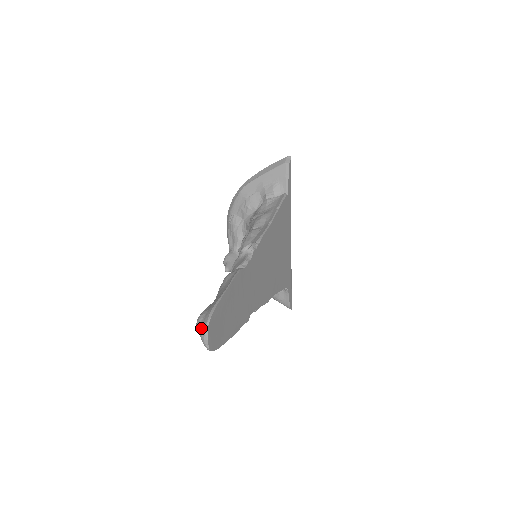
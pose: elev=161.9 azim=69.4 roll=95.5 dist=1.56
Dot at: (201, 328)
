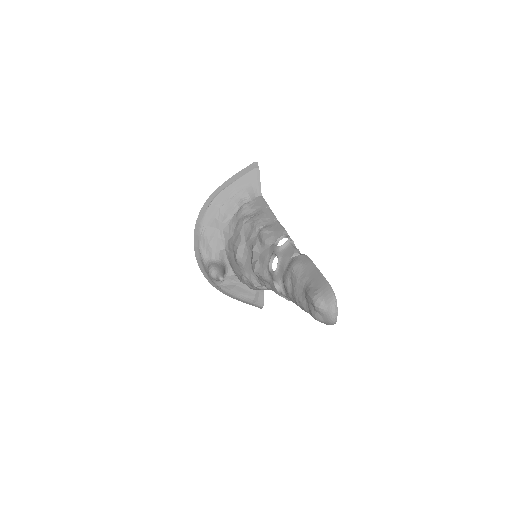
Dot at: (328, 304)
